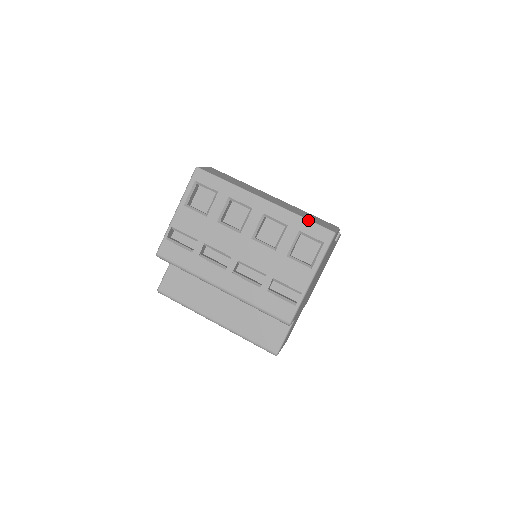
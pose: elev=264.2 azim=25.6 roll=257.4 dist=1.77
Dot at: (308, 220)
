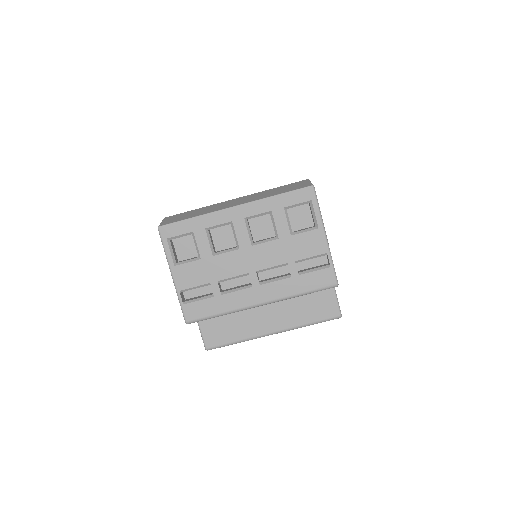
Dot at: (284, 193)
